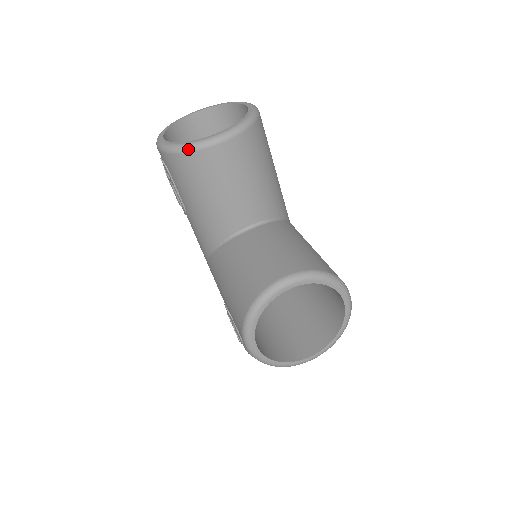
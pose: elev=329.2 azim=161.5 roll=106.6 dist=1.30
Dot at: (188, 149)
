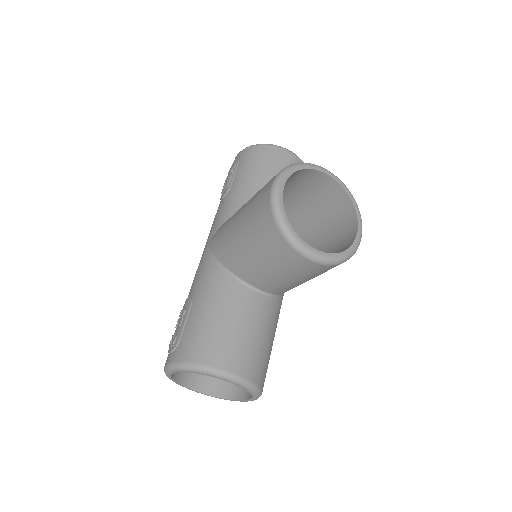
Dot at: (270, 144)
